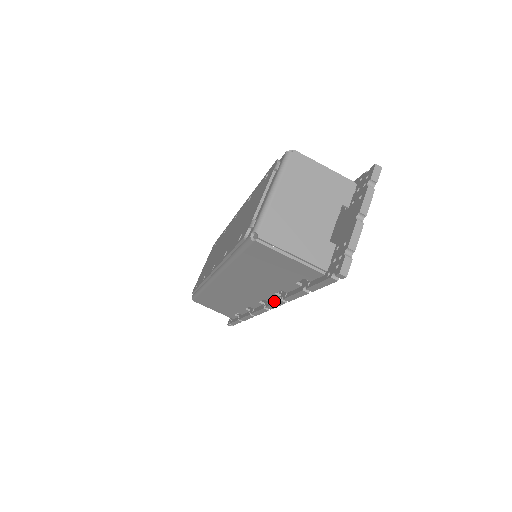
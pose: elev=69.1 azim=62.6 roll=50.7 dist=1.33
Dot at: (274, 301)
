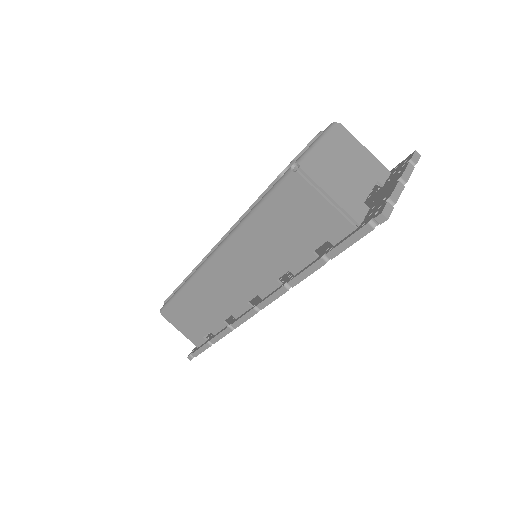
Dot at: (272, 293)
